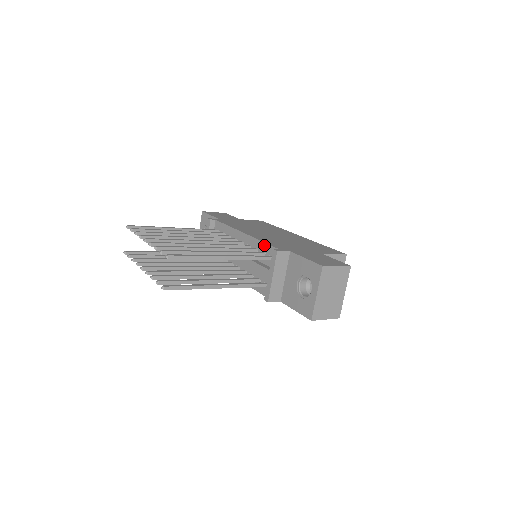
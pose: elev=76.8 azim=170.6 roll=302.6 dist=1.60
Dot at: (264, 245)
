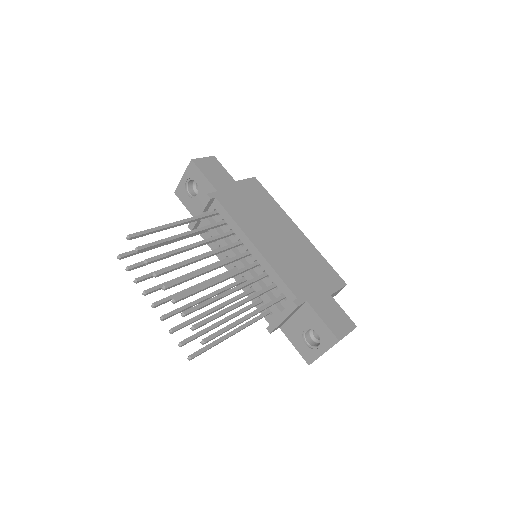
Dot at: (279, 280)
